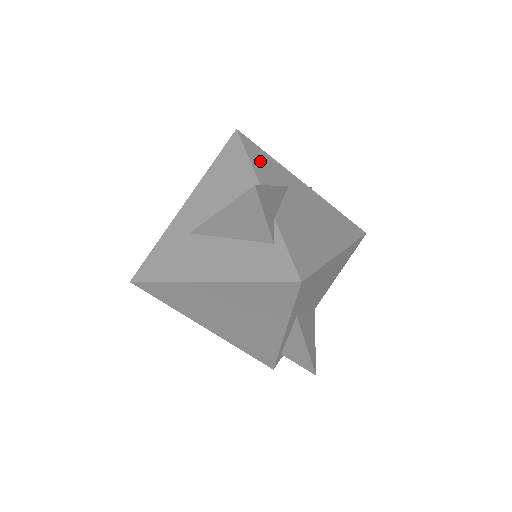
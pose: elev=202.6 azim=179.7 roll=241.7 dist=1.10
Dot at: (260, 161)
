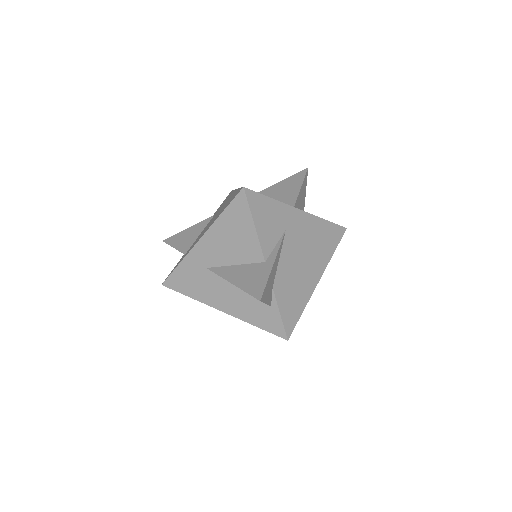
Dot at: (263, 218)
